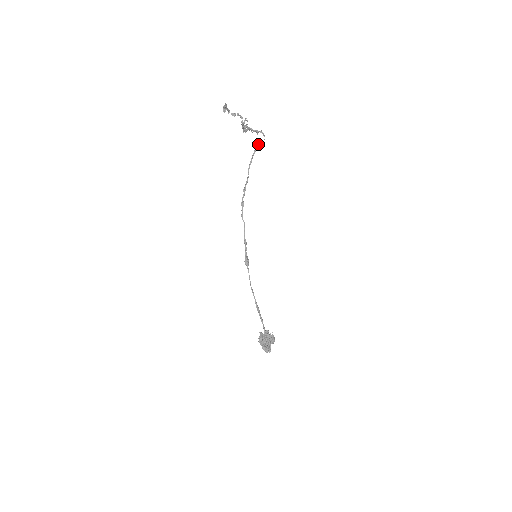
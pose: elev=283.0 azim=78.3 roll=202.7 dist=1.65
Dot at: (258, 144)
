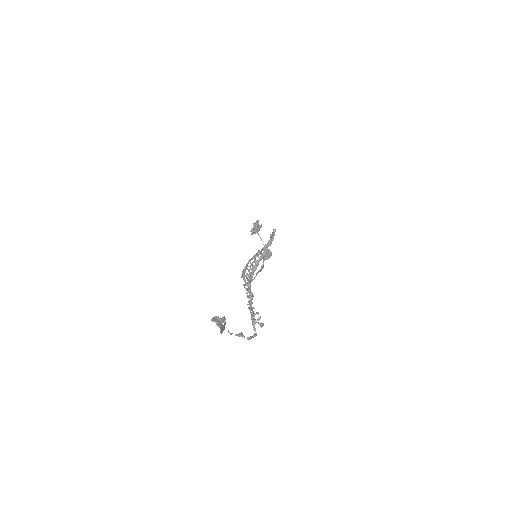
Dot at: occluded
